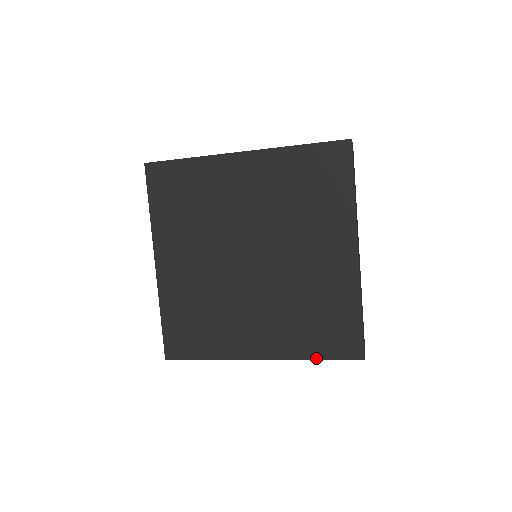
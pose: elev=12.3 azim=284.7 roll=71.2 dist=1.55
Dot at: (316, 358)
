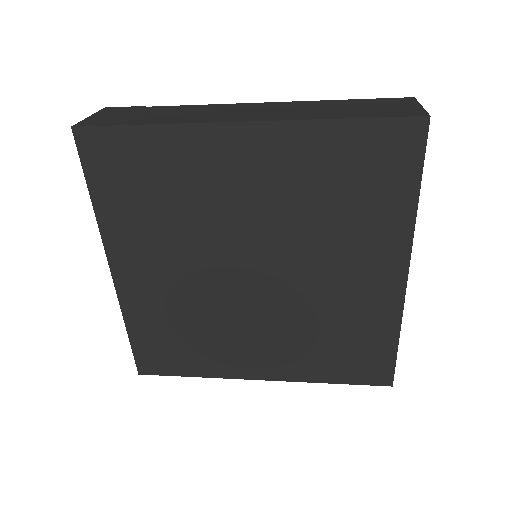
Dot at: (333, 382)
